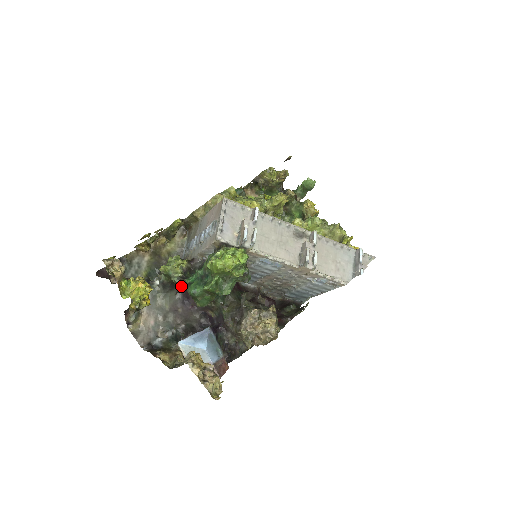
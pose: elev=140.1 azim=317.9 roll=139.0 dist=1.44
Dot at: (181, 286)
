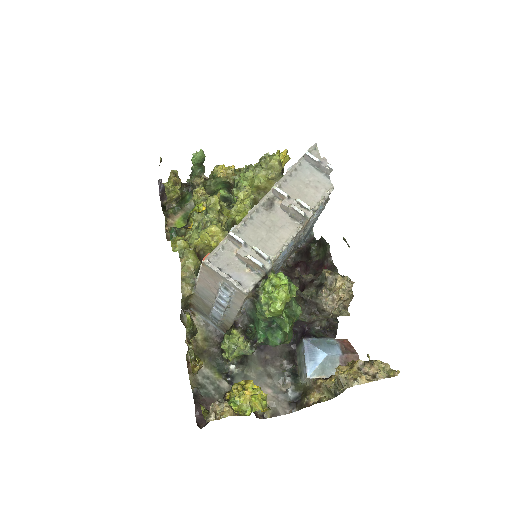
Dot at: occluded
